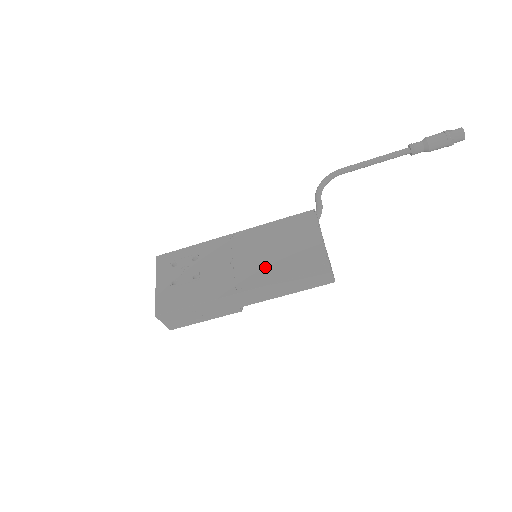
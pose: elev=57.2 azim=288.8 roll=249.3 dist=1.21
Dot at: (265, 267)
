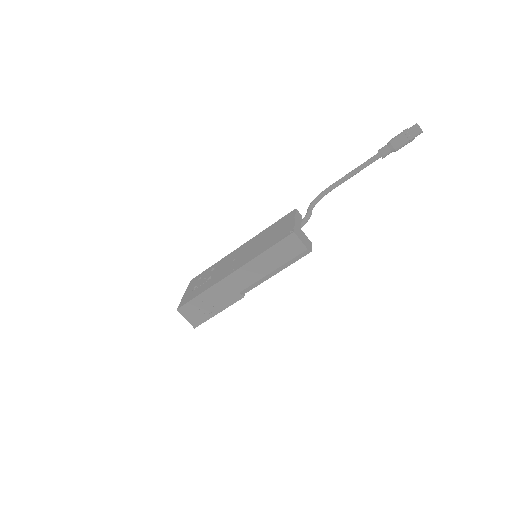
Dot at: (253, 252)
